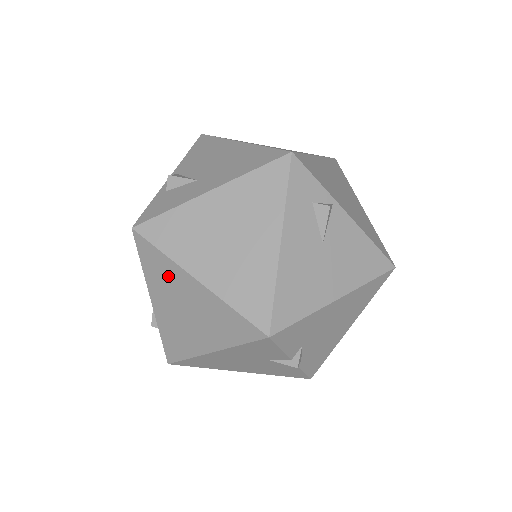
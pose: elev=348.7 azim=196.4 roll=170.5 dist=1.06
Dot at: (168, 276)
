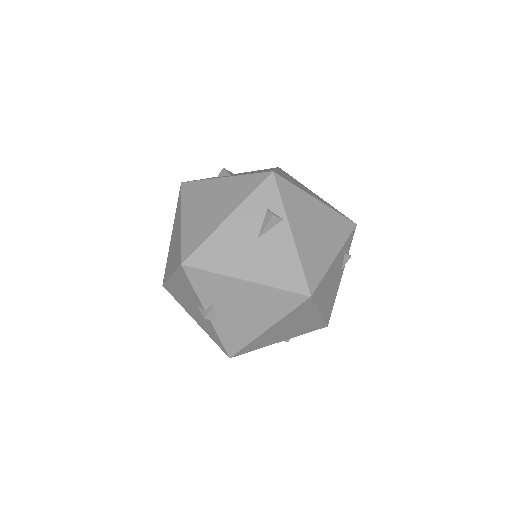
Dot at: (178, 216)
